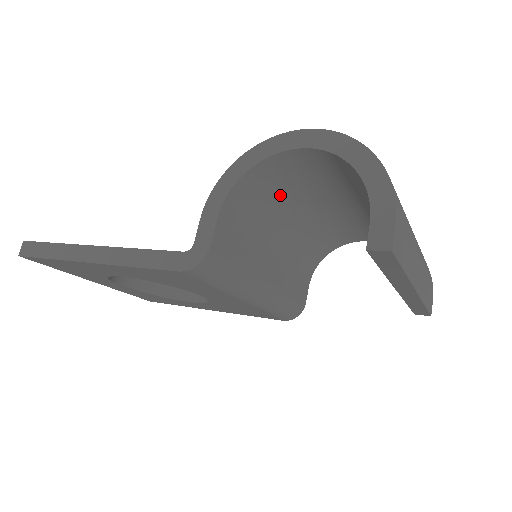
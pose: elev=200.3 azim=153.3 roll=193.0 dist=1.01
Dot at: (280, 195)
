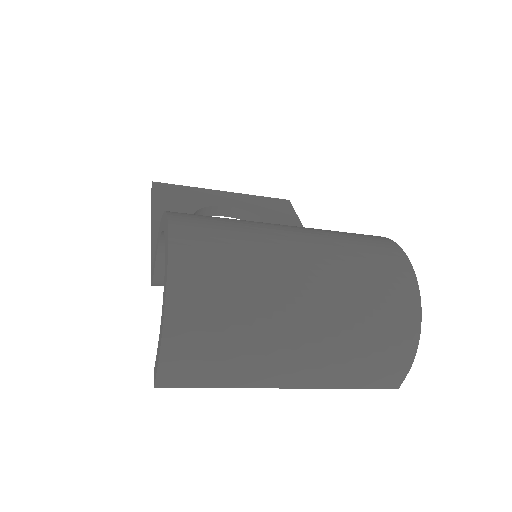
Dot at: occluded
